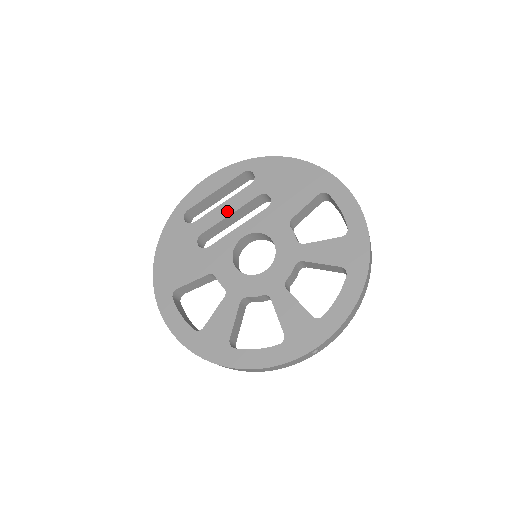
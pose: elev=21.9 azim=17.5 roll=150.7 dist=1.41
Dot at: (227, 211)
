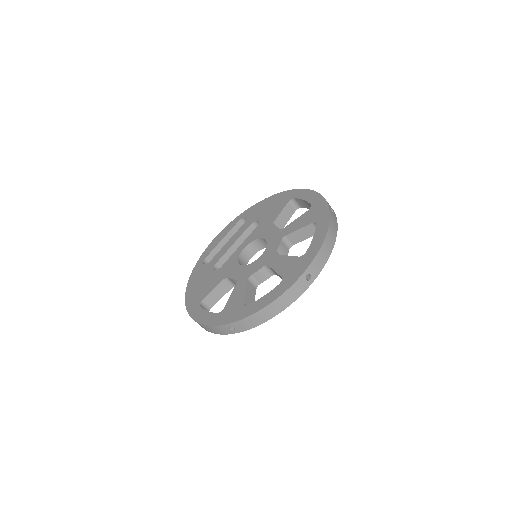
Dot at: (231, 243)
